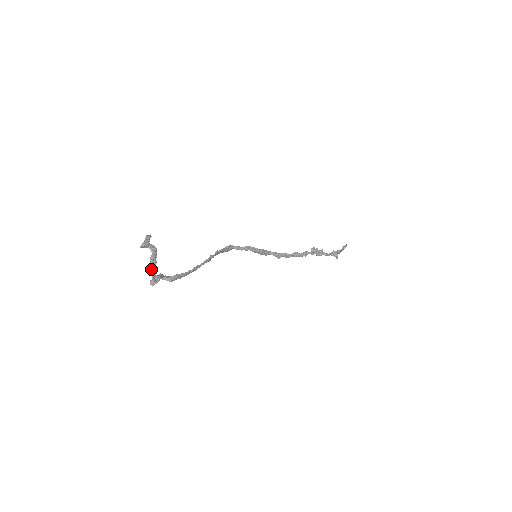
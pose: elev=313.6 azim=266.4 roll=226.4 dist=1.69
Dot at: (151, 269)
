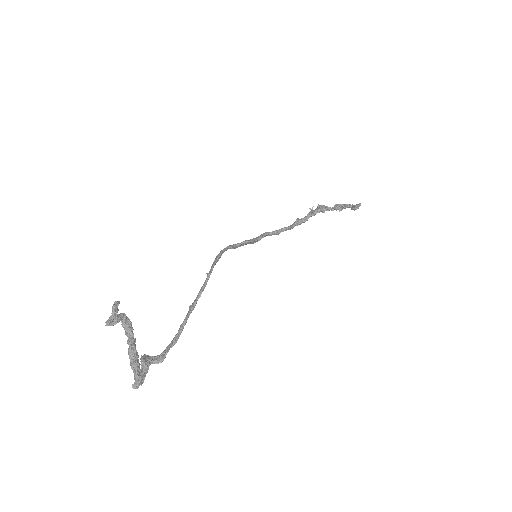
Dot at: (133, 371)
